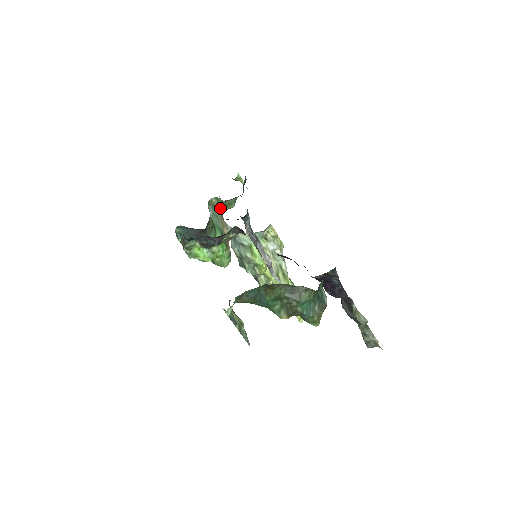
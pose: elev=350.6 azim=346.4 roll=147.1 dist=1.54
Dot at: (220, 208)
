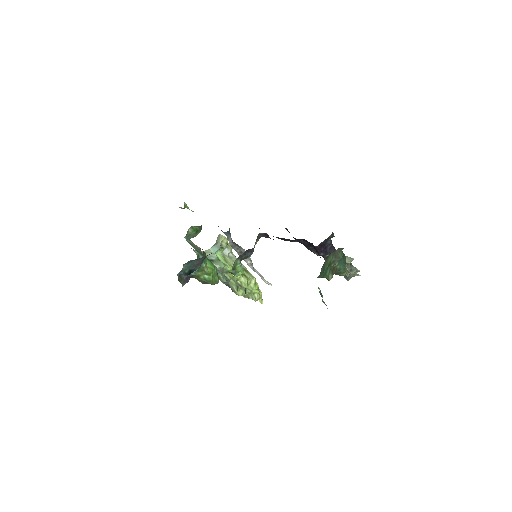
Dot at: (193, 235)
